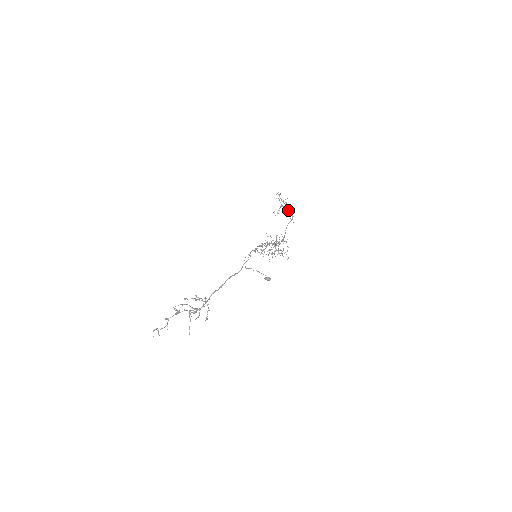
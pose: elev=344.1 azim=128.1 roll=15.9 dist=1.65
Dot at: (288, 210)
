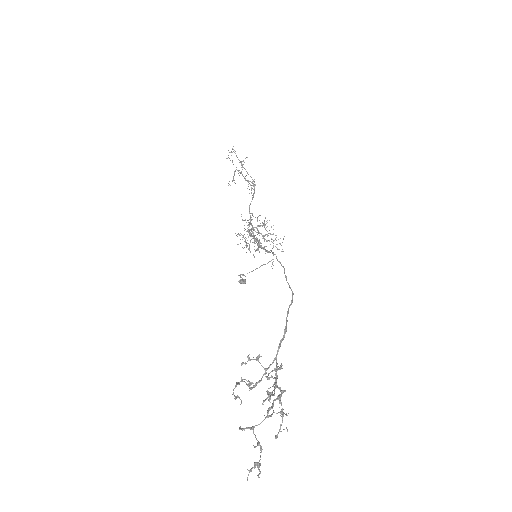
Dot at: occluded
